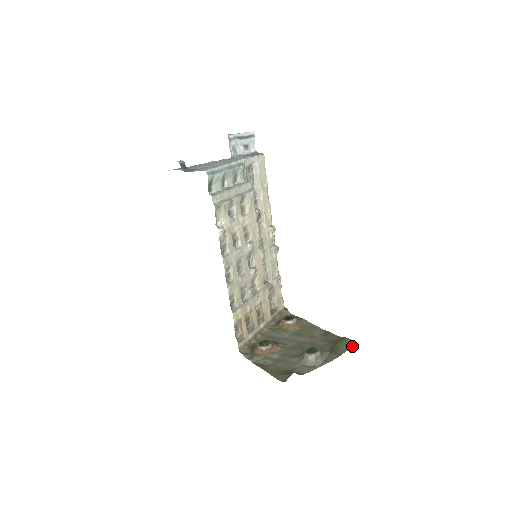
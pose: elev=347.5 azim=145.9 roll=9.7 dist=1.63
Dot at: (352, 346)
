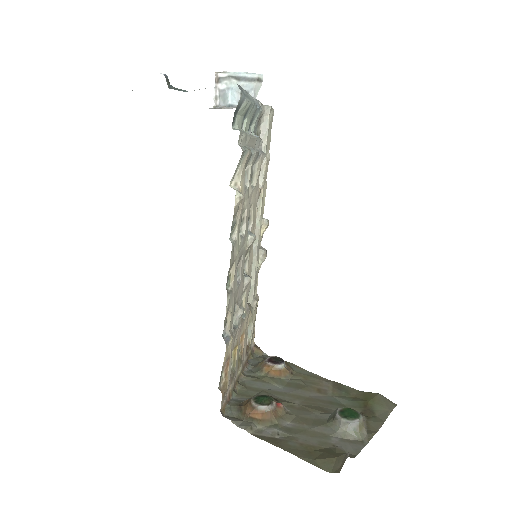
Dot at: (392, 406)
